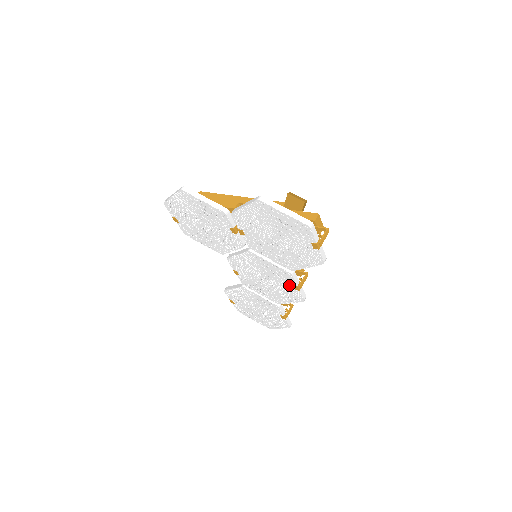
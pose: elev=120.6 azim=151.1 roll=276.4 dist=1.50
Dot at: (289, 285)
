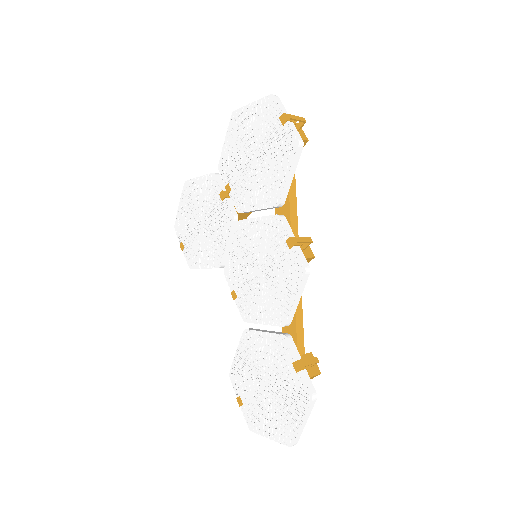
Dot at: (283, 247)
